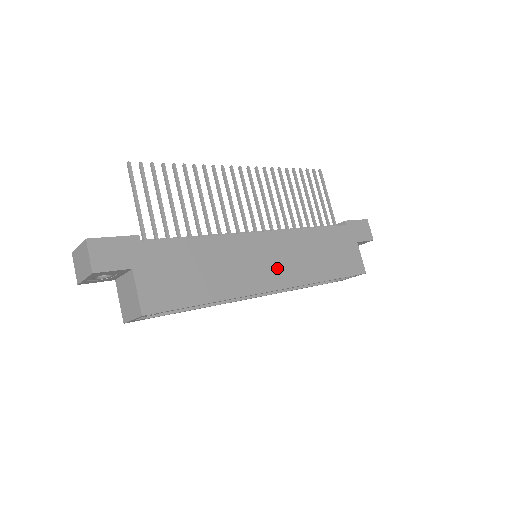
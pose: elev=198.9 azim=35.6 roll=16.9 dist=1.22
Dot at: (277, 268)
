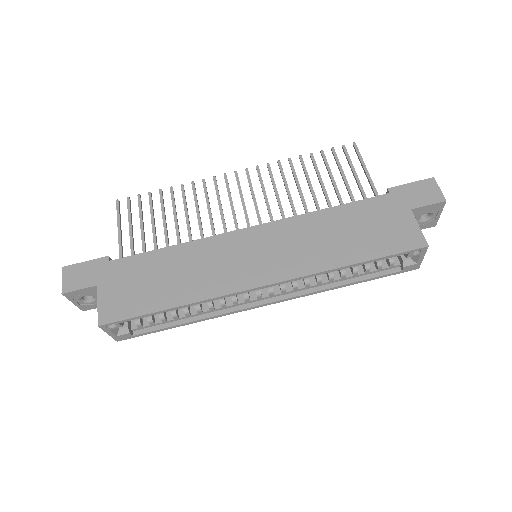
Dot at: (267, 262)
